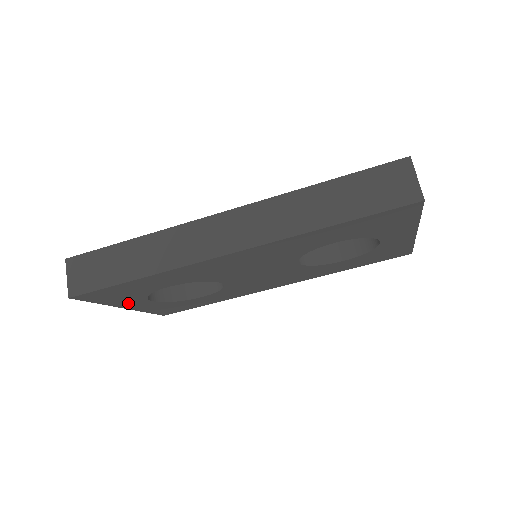
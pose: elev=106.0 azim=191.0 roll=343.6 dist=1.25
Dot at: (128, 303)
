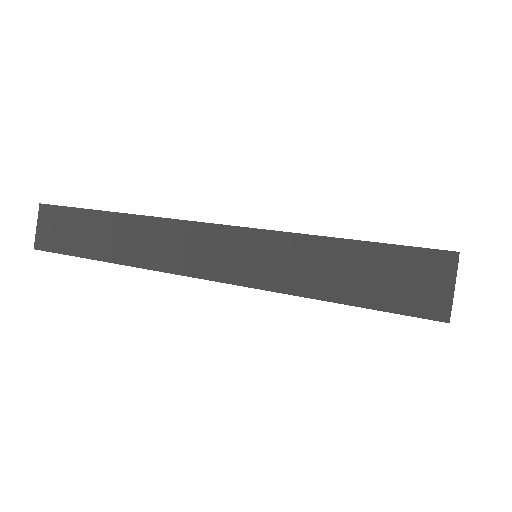
Dot at: occluded
